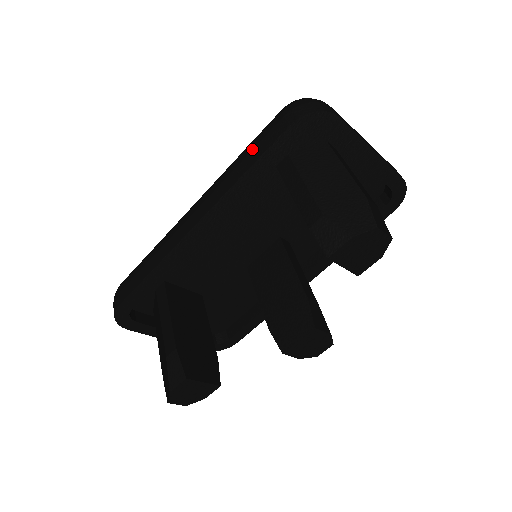
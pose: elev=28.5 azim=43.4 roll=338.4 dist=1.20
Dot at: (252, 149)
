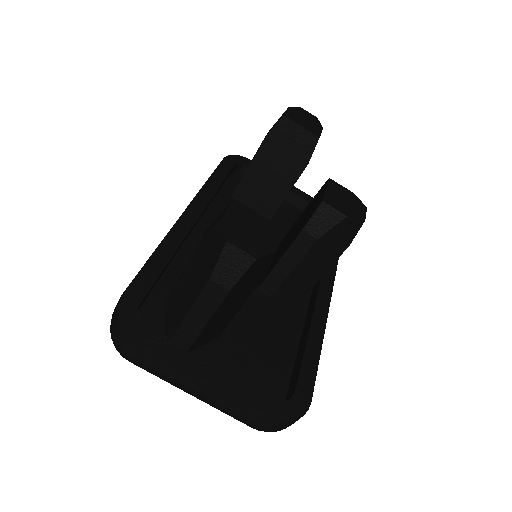
Dot at: occluded
